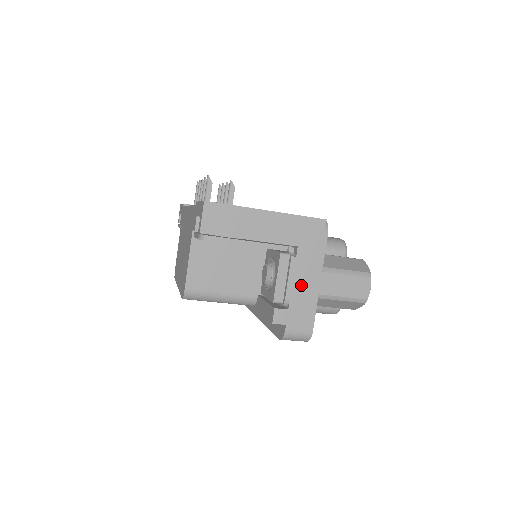
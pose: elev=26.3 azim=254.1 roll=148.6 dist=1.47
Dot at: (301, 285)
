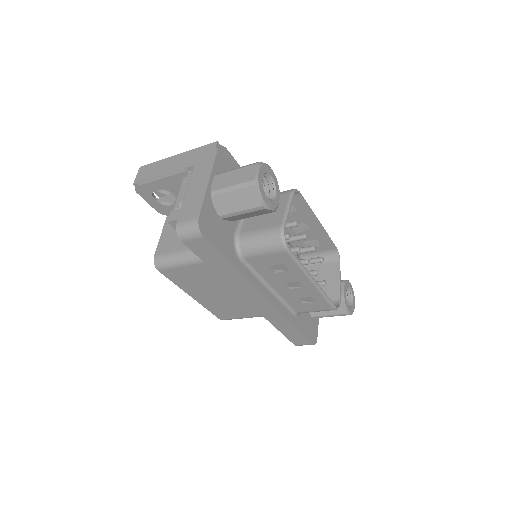
Dot at: (193, 188)
